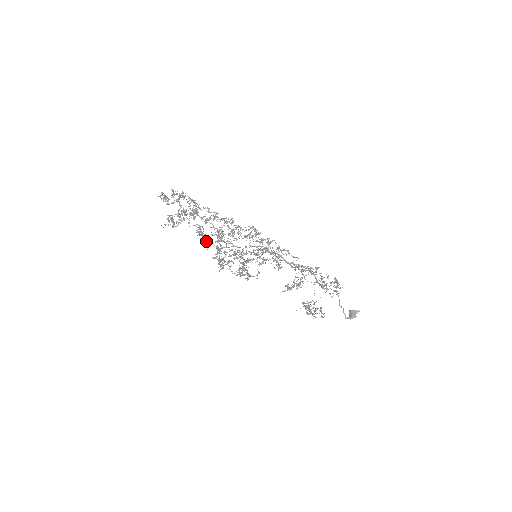
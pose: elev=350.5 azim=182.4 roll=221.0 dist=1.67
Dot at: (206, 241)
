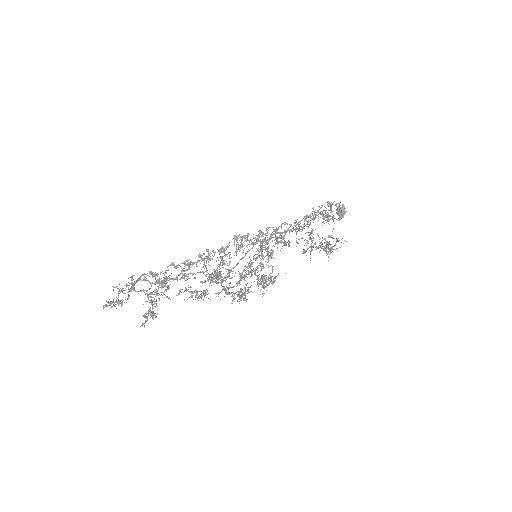
Dot at: occluded
